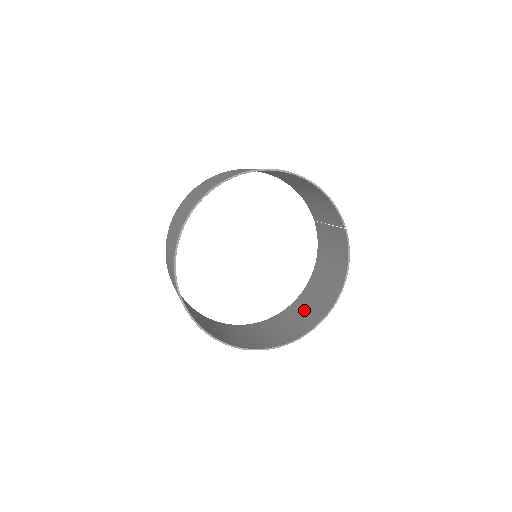
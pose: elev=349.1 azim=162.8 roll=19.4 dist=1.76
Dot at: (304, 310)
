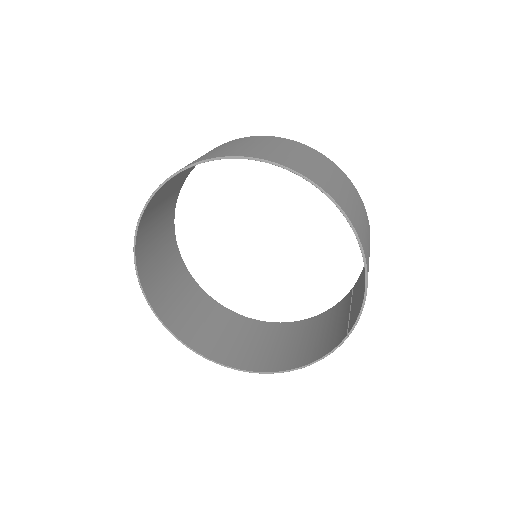
Dot at: (250, 340)
